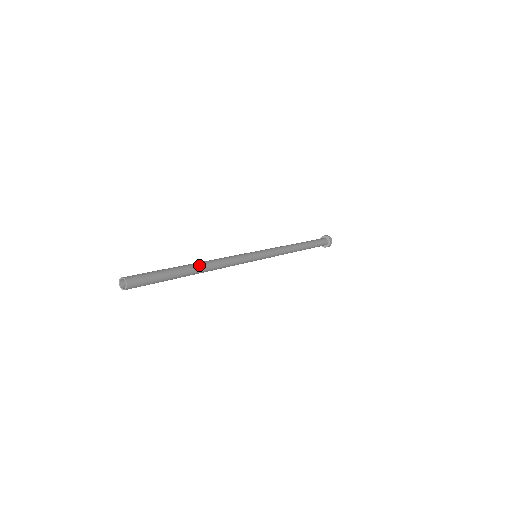
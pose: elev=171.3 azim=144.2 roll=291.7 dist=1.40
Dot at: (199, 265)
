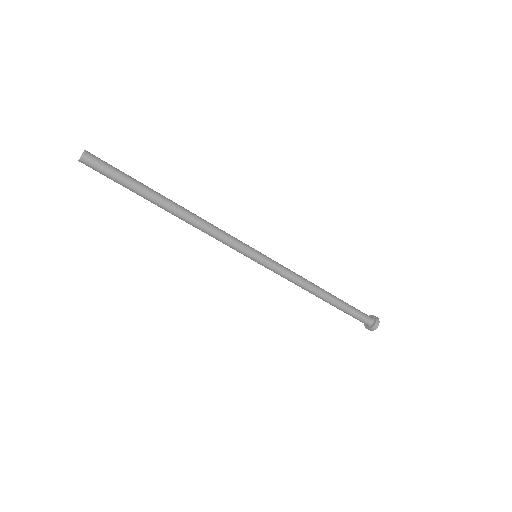
Dot at: (174, 202)
